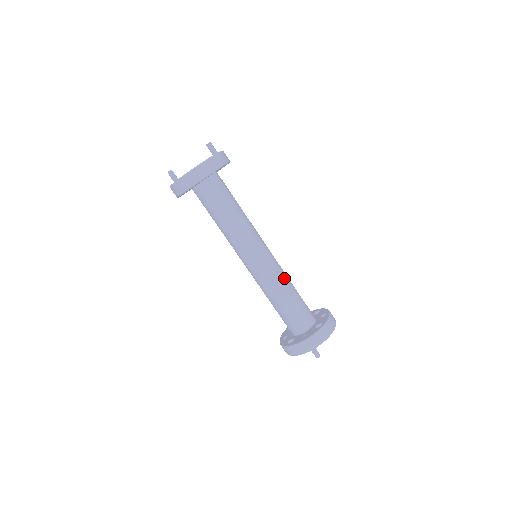
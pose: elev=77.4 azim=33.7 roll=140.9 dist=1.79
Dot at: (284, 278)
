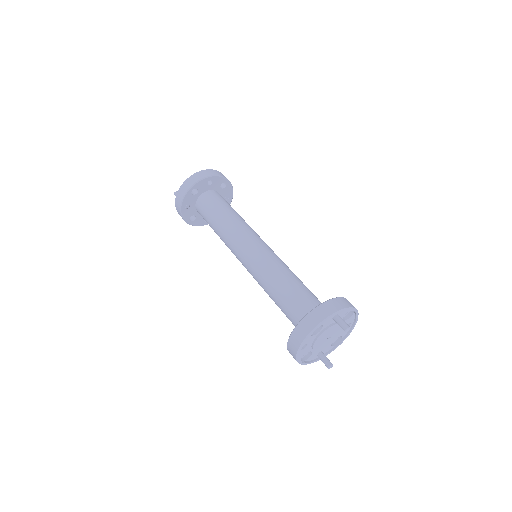
Dot at: occluded
